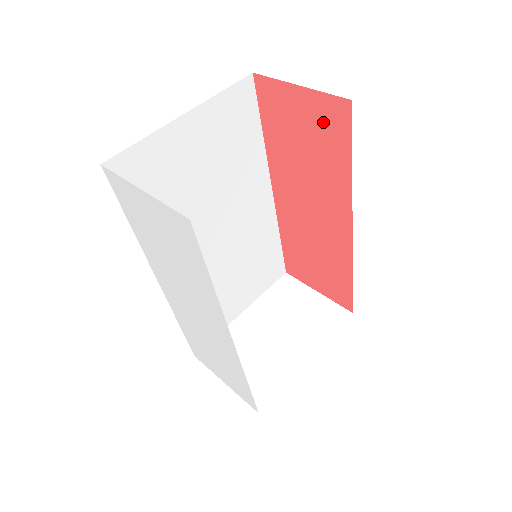
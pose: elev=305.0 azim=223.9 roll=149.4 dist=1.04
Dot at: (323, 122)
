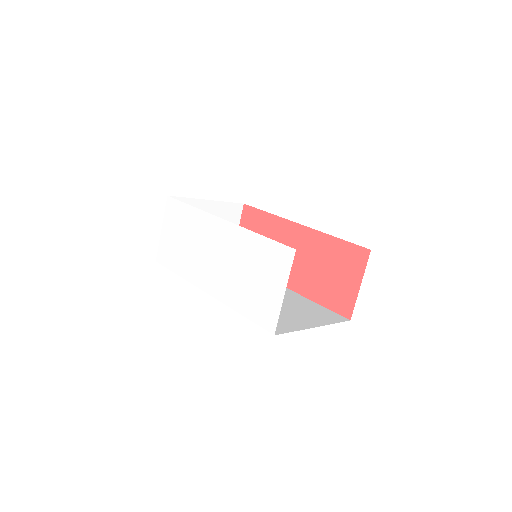
Dot at: (250, 223)
